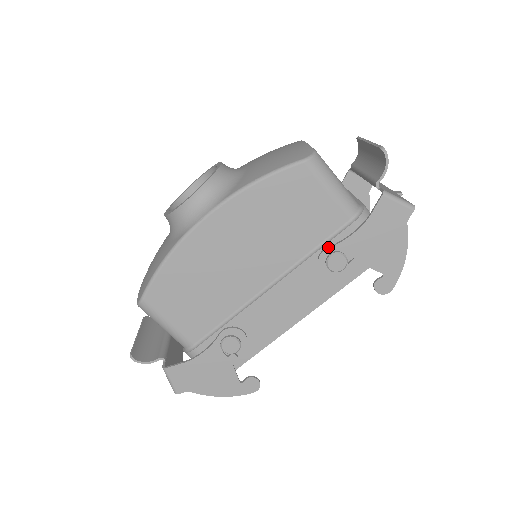
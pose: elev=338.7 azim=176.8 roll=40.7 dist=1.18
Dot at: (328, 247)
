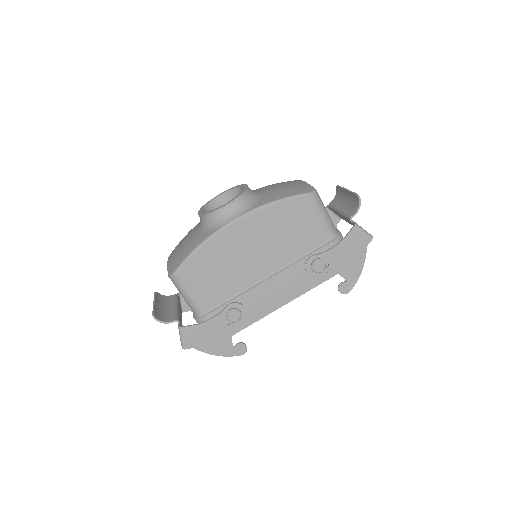
Dot at: (314, 255)
